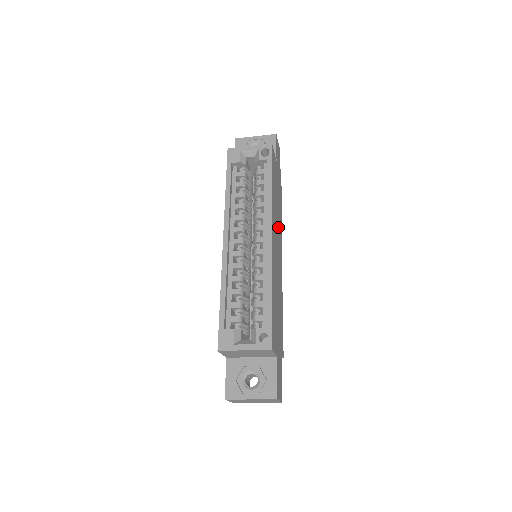
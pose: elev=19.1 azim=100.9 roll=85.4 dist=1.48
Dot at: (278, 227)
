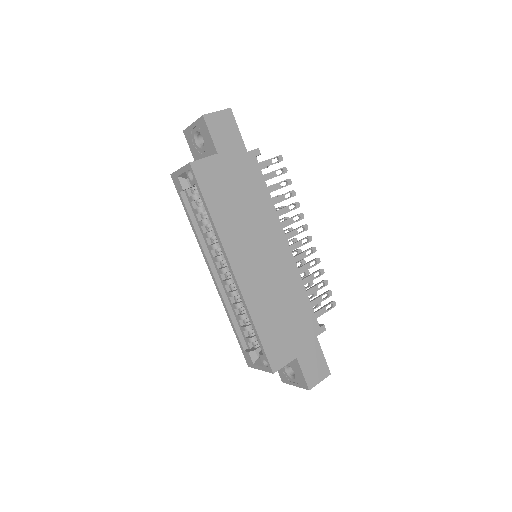
Dot at: (256, 225)
